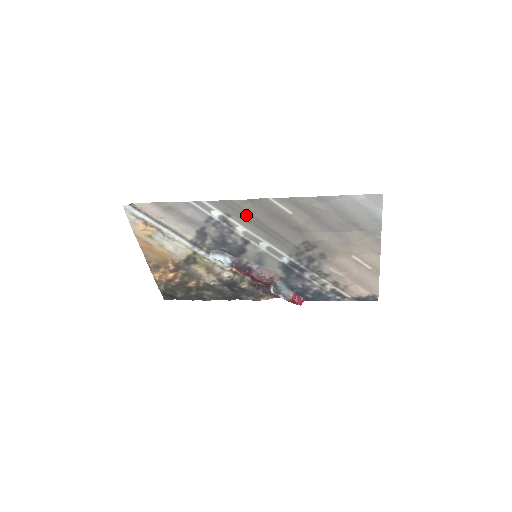
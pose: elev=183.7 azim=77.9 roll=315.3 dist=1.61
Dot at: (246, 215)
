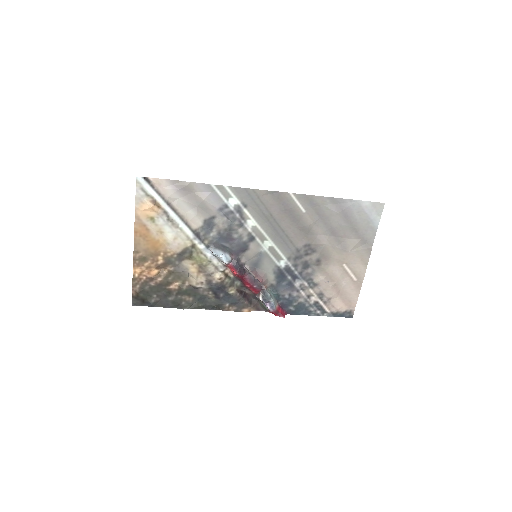
Dot at: (262, 208)
